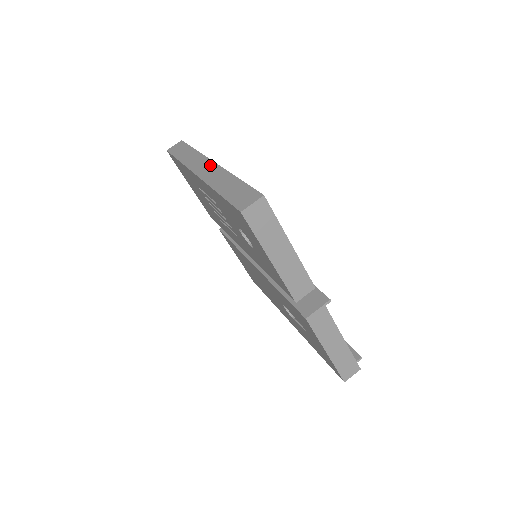
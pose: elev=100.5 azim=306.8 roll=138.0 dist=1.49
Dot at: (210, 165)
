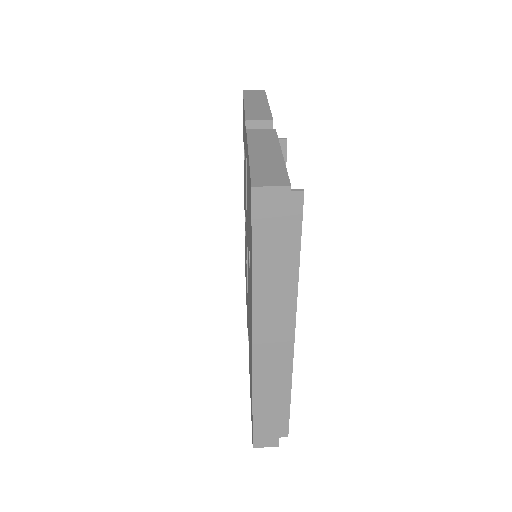
Dot at: occluded
